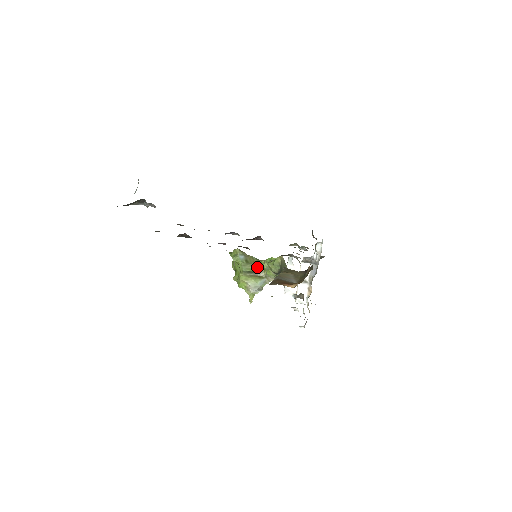
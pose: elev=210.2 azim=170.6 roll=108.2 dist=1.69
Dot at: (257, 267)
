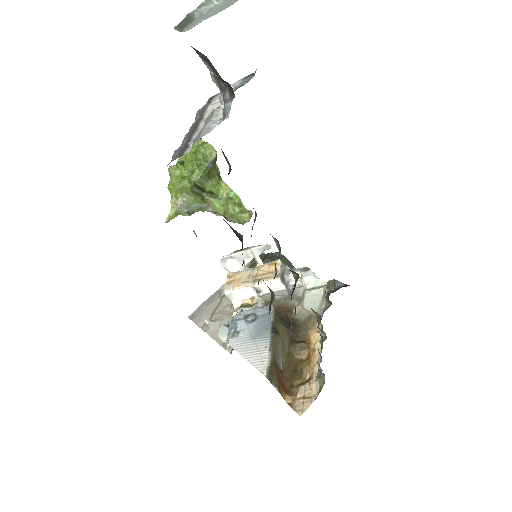
Dot at: (212, 187)
